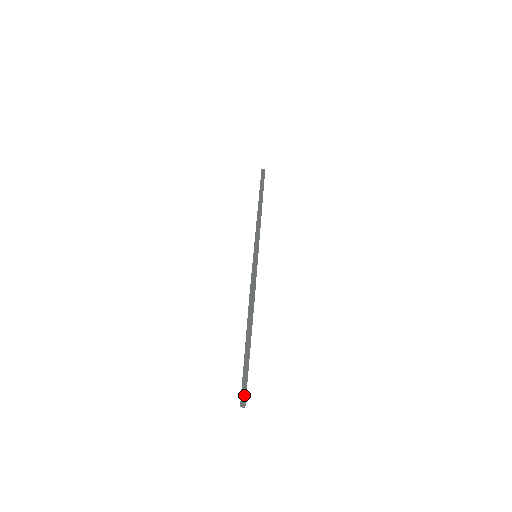
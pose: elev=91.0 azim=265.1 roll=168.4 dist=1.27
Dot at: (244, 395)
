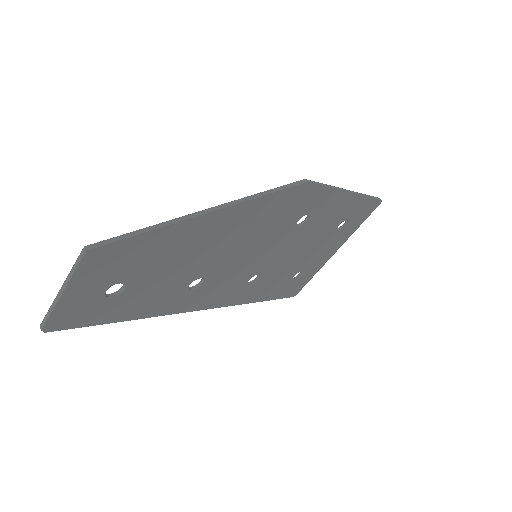
Dot at: (45, 321)
